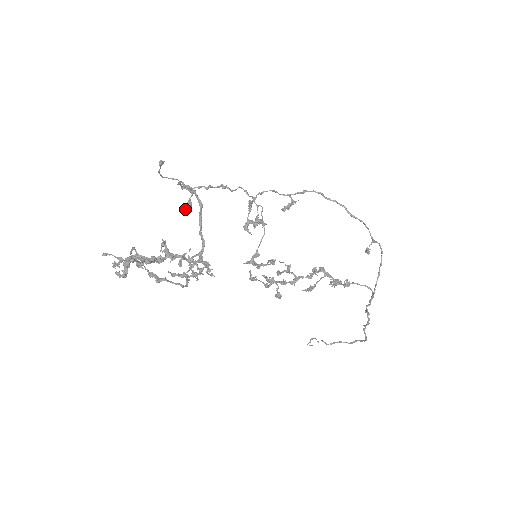
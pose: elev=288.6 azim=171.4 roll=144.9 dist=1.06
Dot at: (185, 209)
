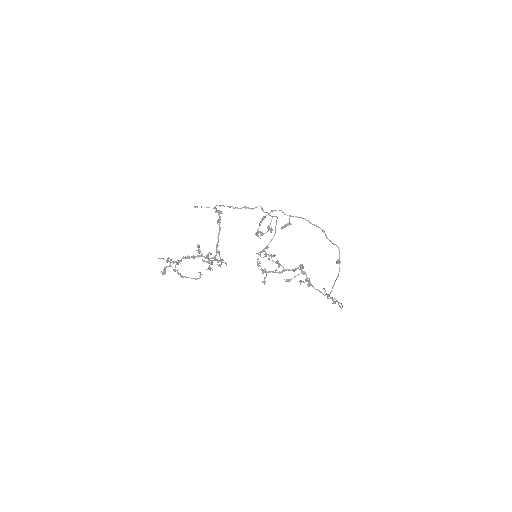
Dot at: (217, 223)
